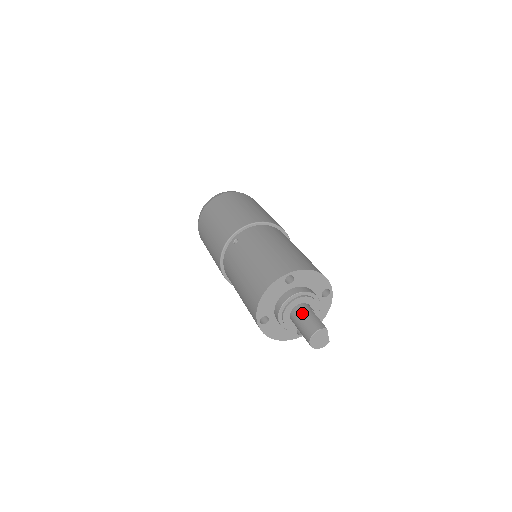
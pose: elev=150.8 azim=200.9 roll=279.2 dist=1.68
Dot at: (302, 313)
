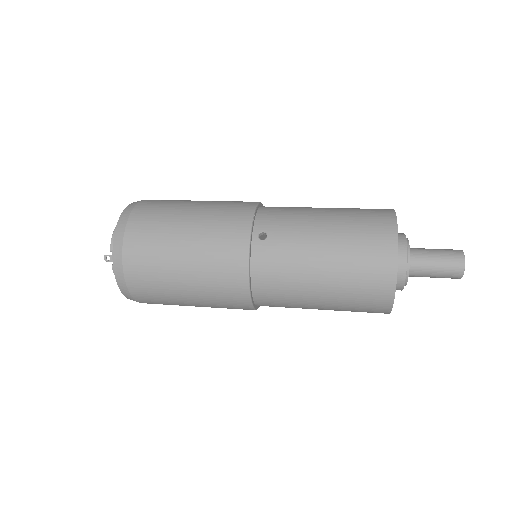
Dot at: (426, 254)
